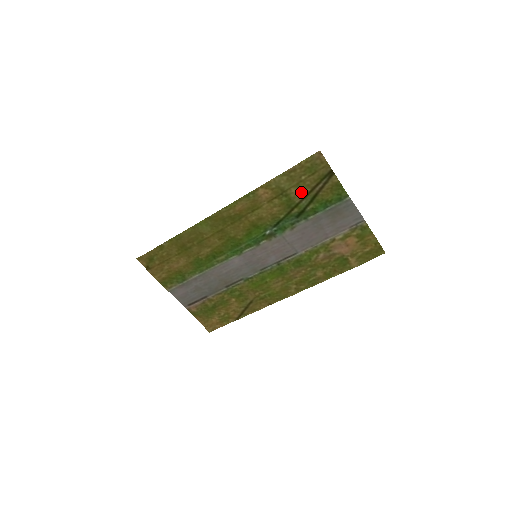
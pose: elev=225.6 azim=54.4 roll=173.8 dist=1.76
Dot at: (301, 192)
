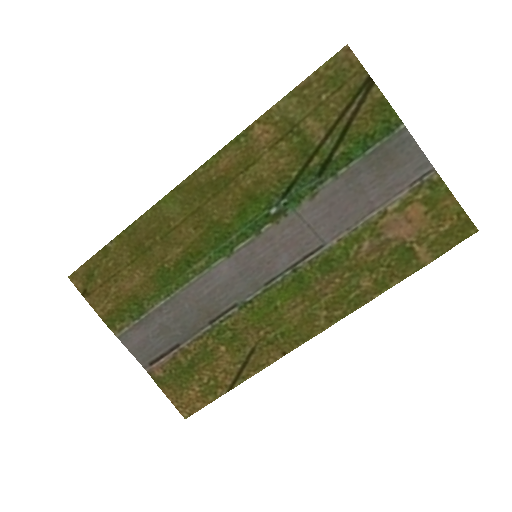
Dot at: (322, 124)
